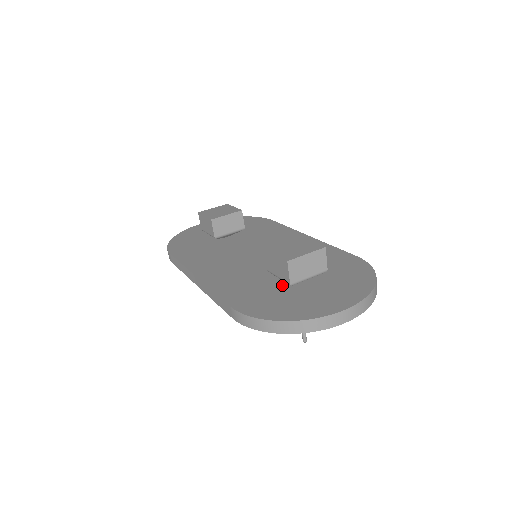
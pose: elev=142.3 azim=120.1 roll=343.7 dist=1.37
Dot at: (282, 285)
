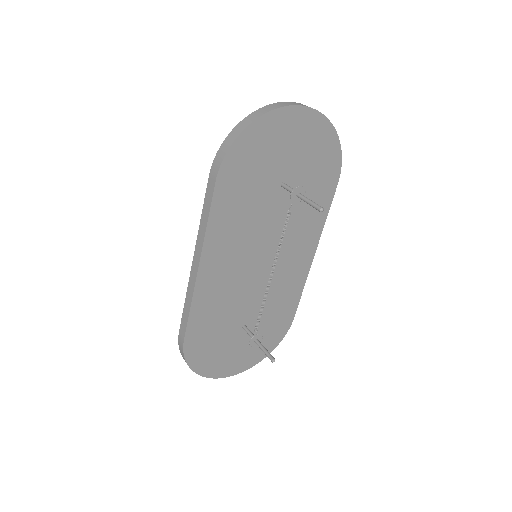
Dot at: occluded
